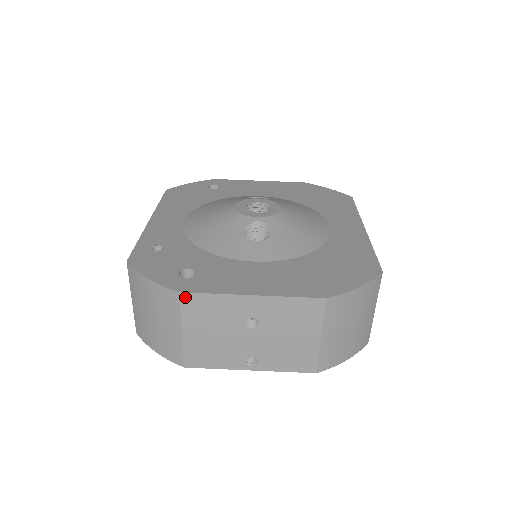
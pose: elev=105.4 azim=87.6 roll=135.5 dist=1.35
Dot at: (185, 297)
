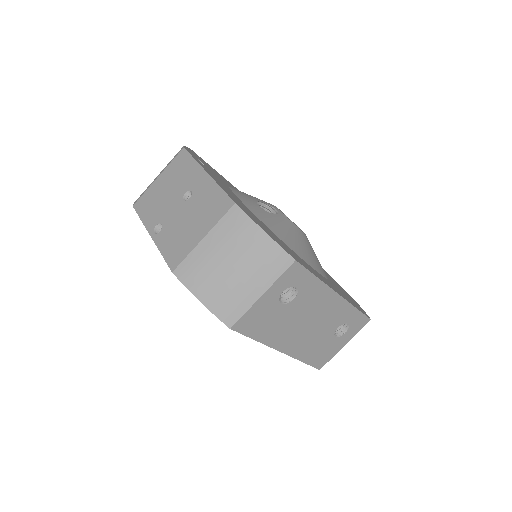
Dot at: (183, 153)
